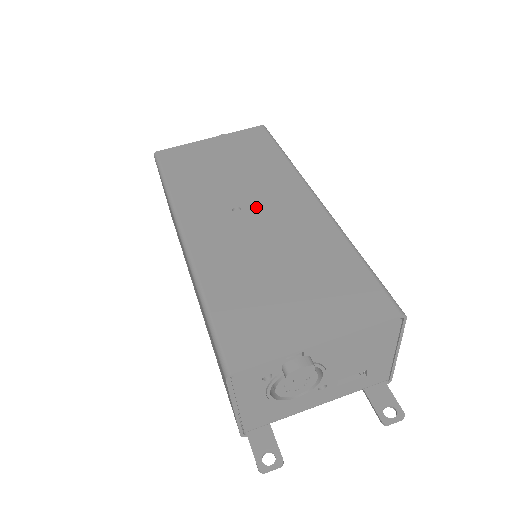
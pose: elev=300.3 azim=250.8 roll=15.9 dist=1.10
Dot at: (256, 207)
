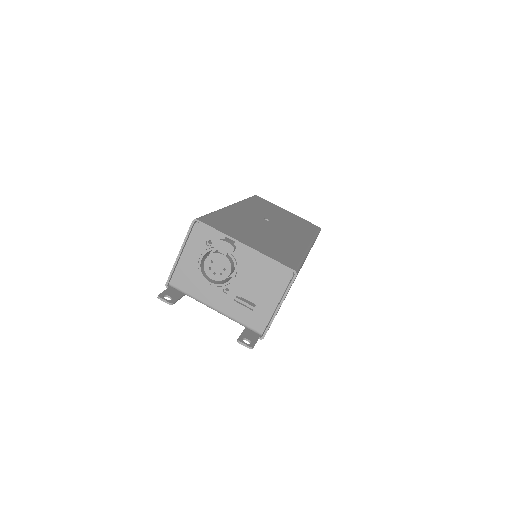
Dot at: (277, 225)
